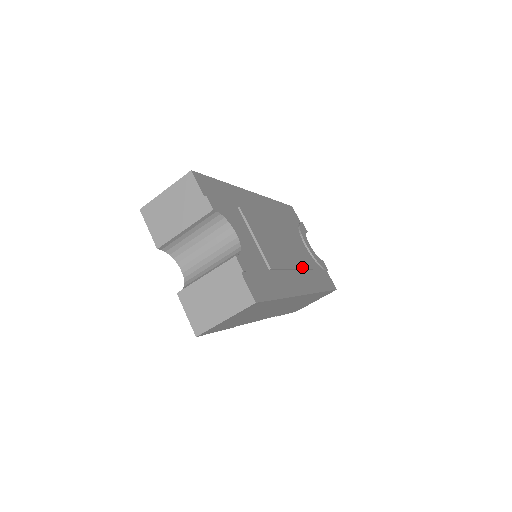
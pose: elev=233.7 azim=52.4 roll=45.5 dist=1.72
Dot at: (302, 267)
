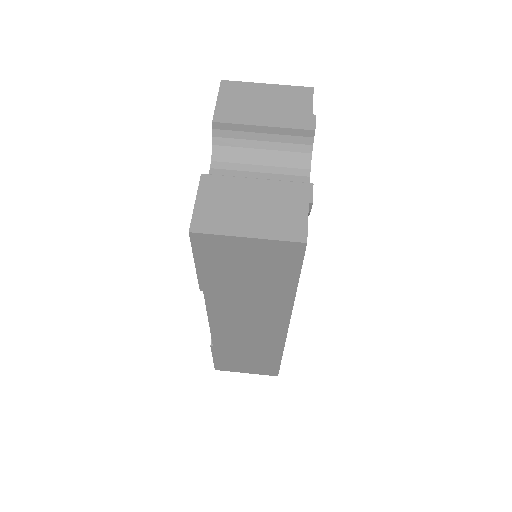
Dot at: occluded
